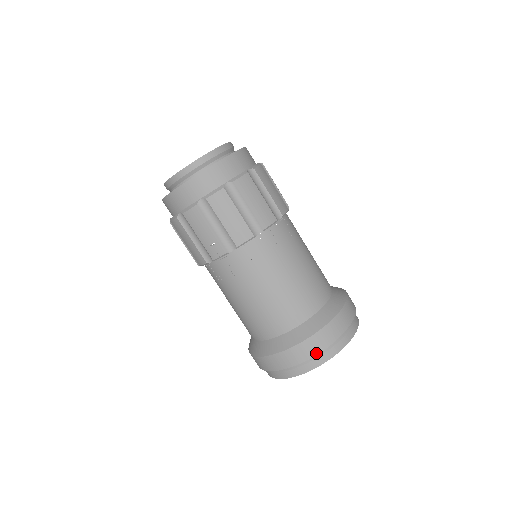
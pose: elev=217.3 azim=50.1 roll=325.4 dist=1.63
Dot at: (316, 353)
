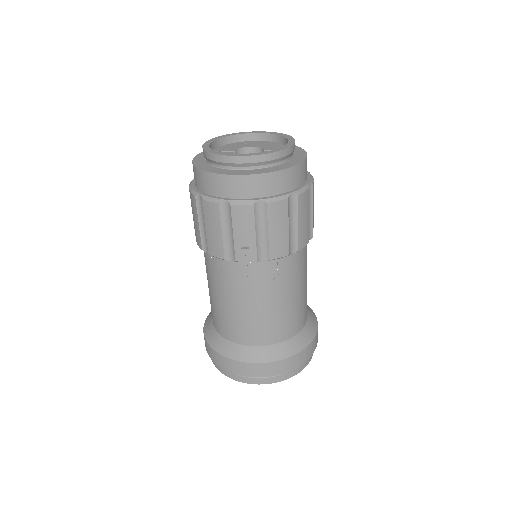
Dot at: (286, 371)
